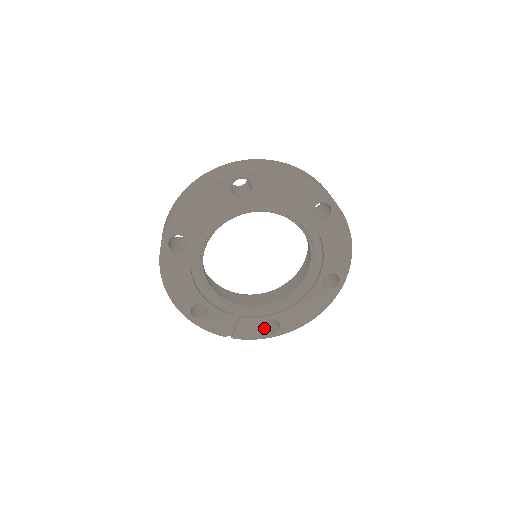
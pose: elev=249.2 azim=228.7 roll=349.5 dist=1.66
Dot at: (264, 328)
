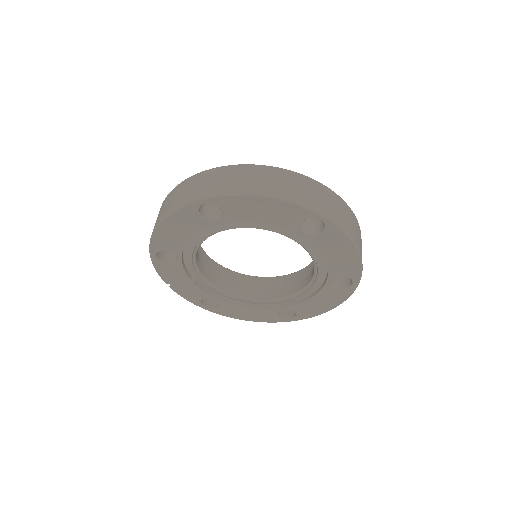
Dot at: occluded
